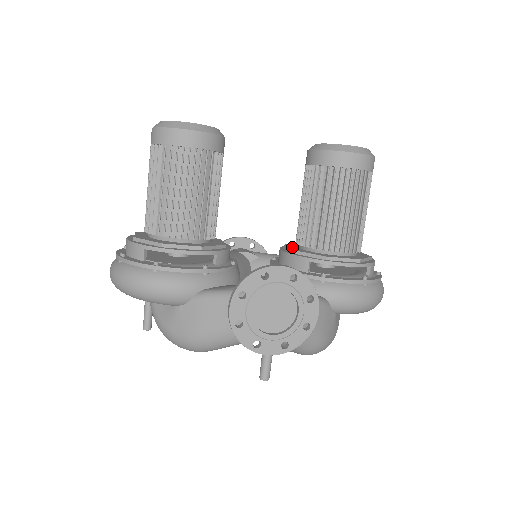
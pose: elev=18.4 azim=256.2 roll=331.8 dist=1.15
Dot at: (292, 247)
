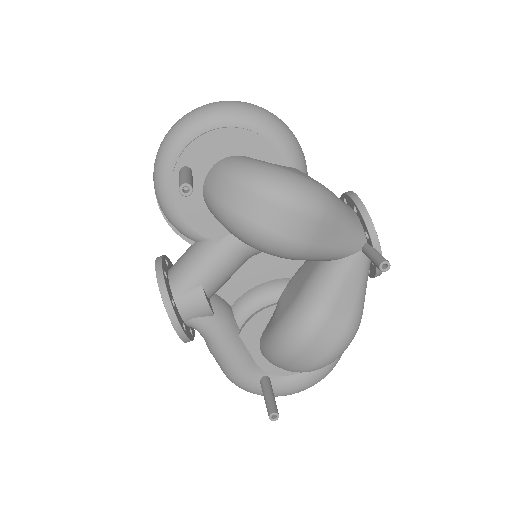
Dot at: occluded
